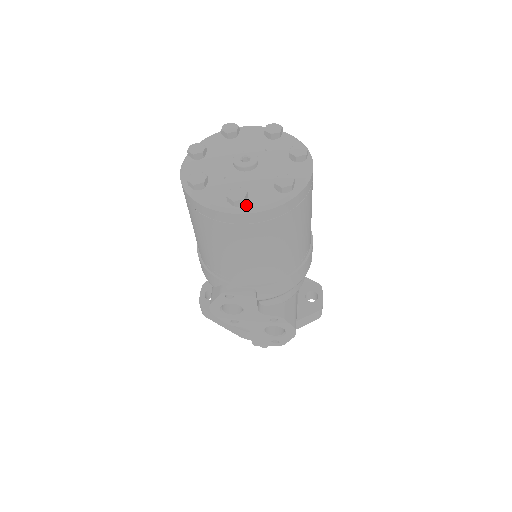
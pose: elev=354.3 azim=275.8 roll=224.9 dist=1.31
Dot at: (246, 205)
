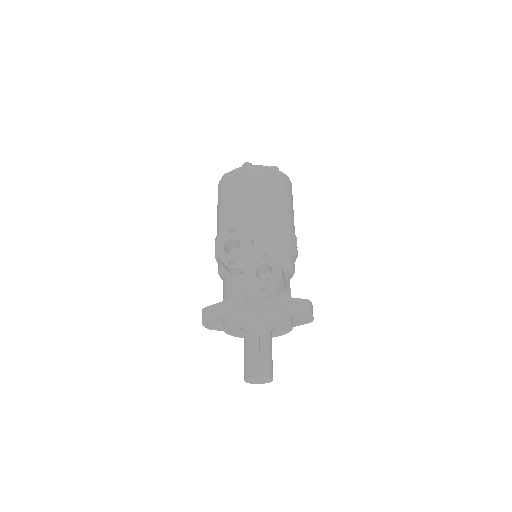
Dot at: occluded
